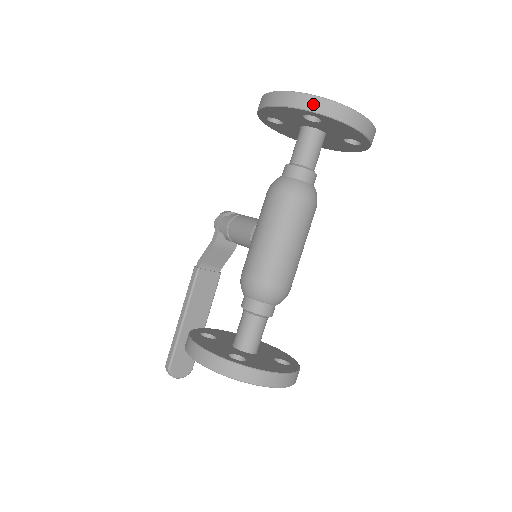
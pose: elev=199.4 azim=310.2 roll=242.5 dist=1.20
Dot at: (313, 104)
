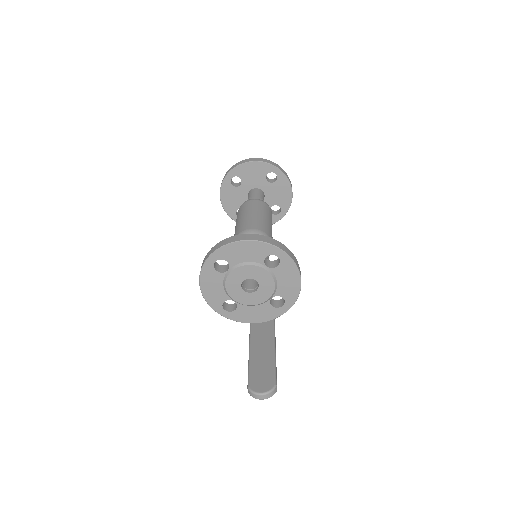
Dot at: (226, 174)
